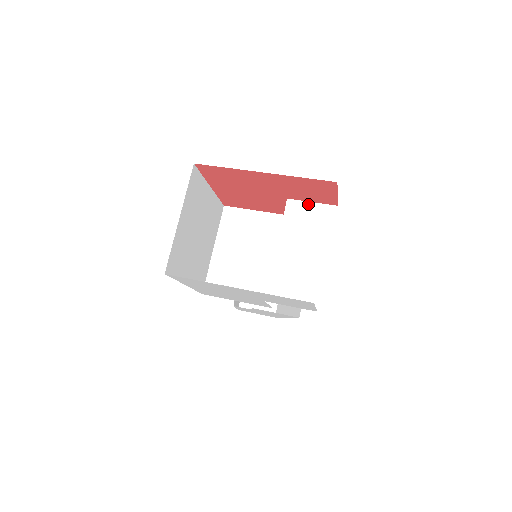
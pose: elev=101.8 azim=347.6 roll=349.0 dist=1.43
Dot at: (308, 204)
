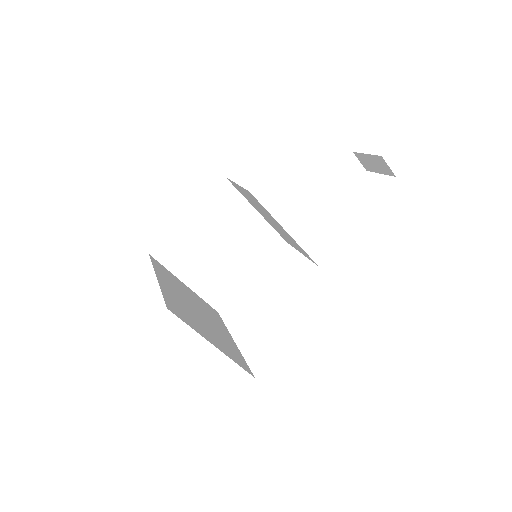
Dot at: occluded
